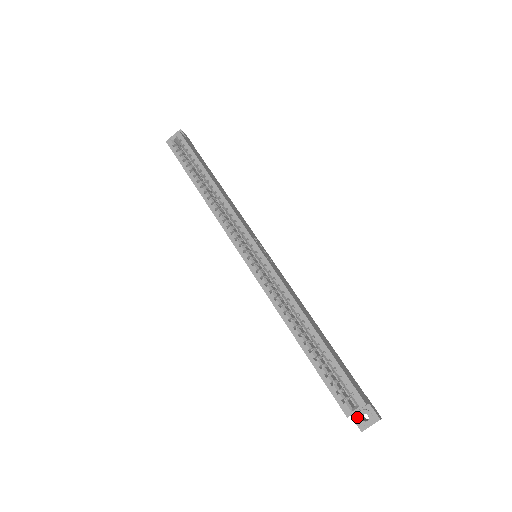
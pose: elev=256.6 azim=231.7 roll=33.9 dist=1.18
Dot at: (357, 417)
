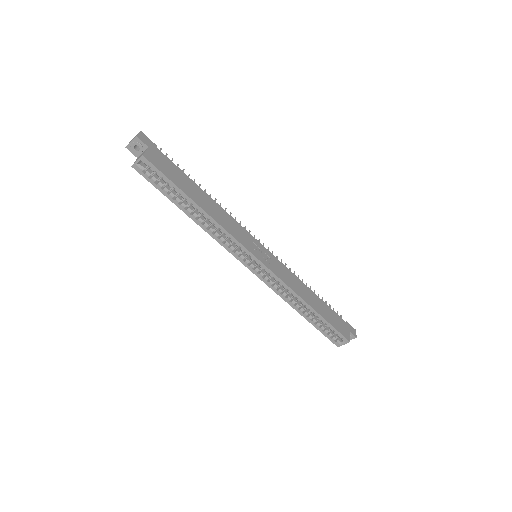
Dot at: occluded
